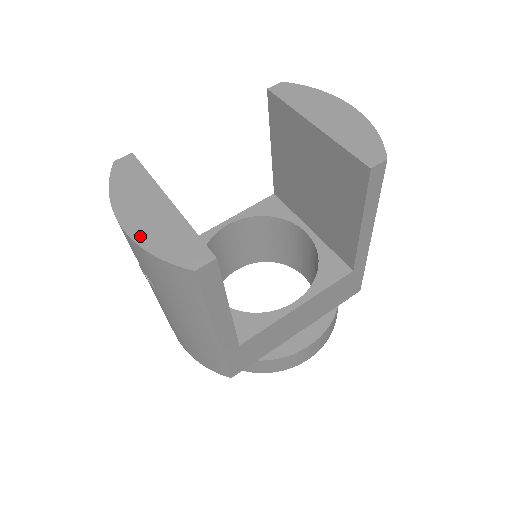
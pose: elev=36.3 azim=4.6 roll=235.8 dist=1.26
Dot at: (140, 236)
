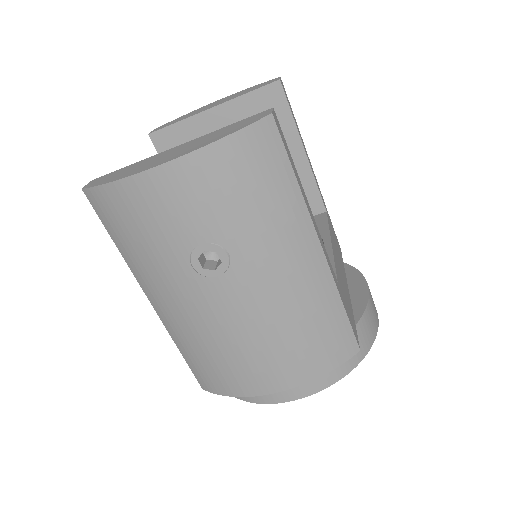
Dot at: (191, 150)
